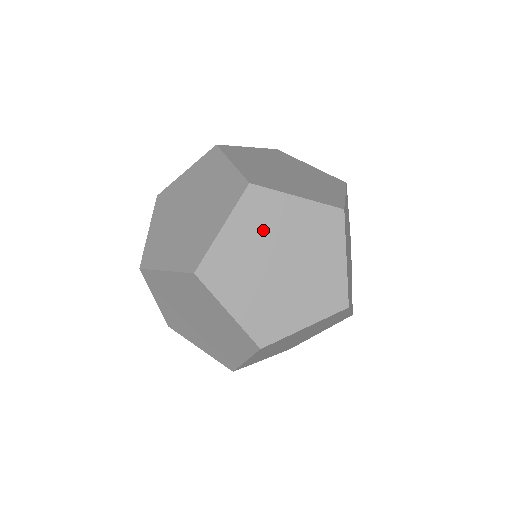
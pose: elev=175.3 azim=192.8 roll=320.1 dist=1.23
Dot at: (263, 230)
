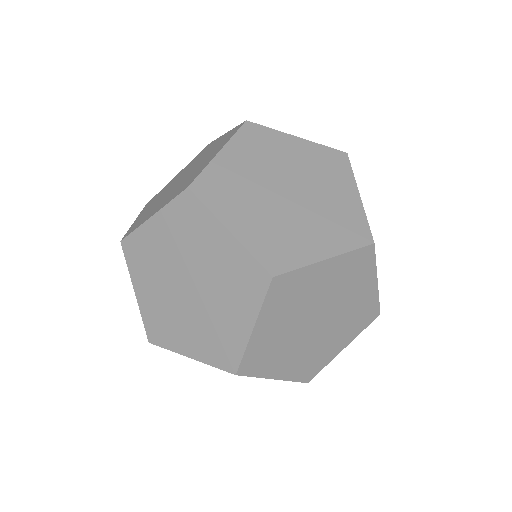
Dot at: (184, 242)
